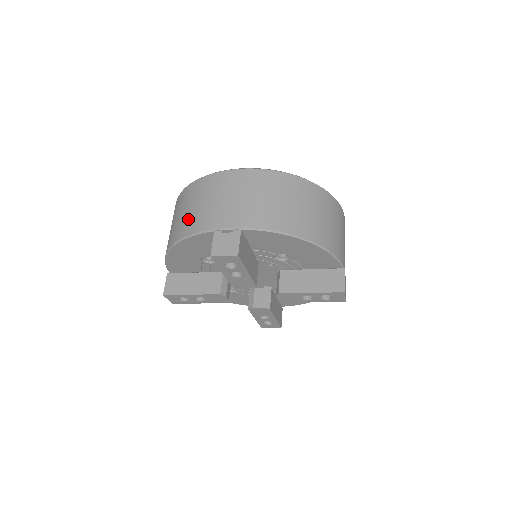
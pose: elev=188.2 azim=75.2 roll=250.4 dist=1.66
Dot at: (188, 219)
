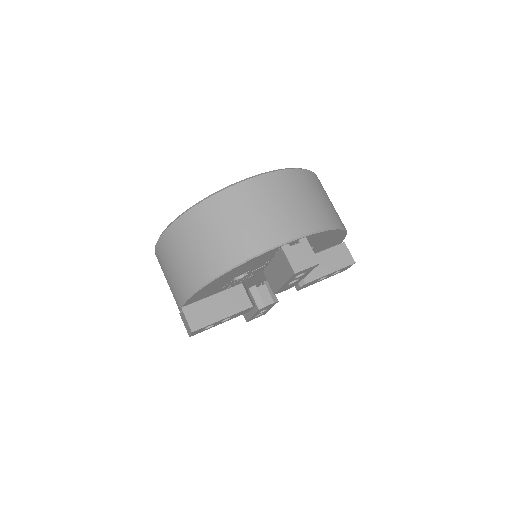
Dot at: (232, 242)
